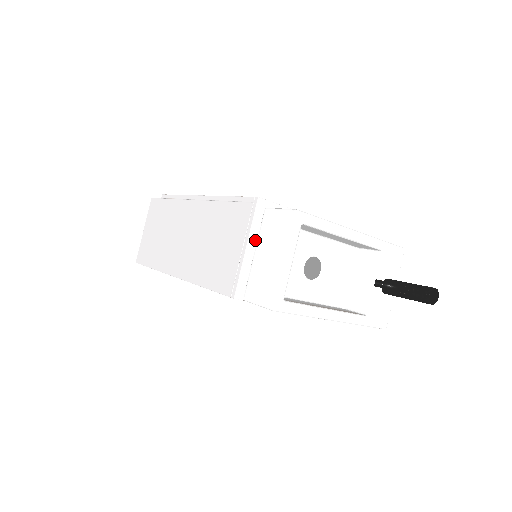
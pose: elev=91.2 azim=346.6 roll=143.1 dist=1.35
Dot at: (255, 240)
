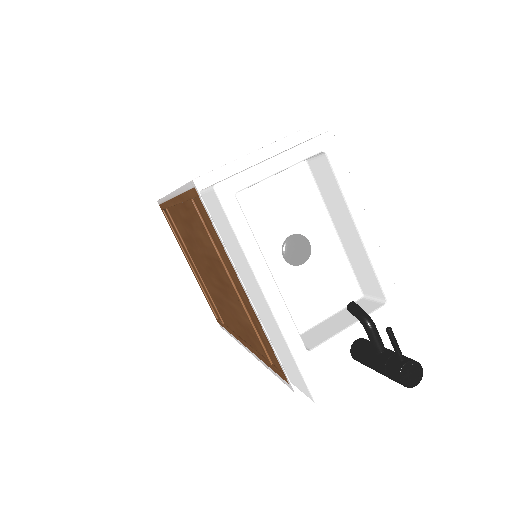
Dot at: (267, 158)
